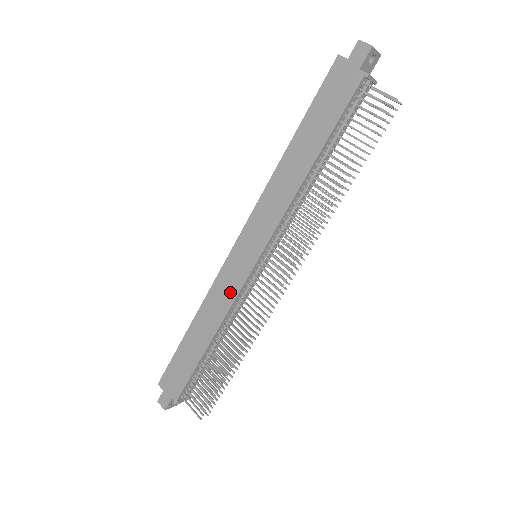
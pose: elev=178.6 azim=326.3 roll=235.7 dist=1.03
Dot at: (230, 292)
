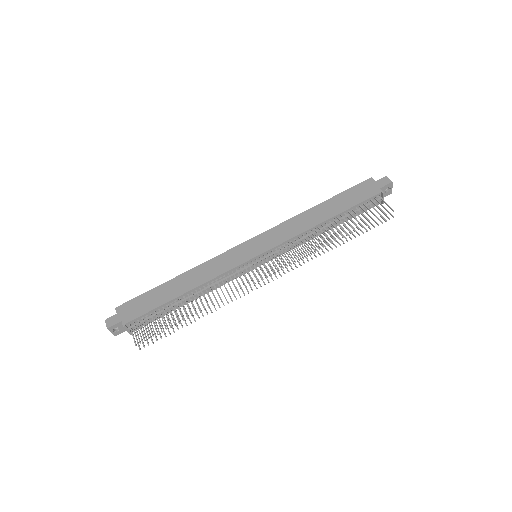
Dot at: (225, 266)
